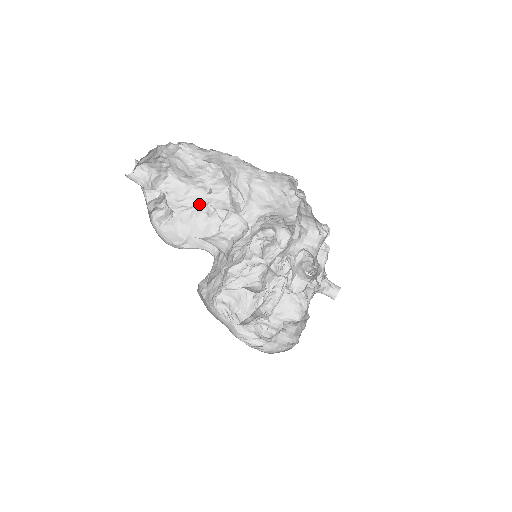
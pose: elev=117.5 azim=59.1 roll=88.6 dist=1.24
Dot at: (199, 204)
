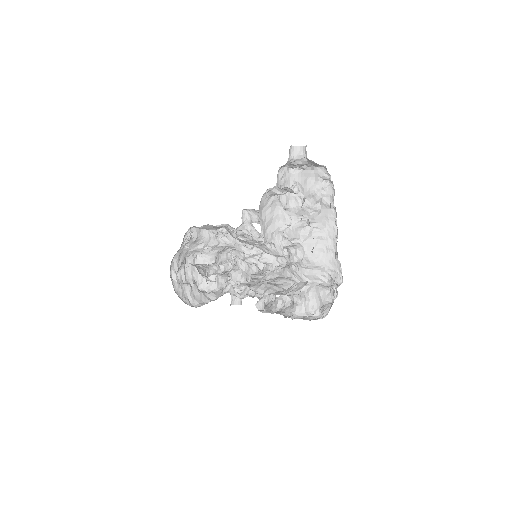
Dot at: (285, 206)
